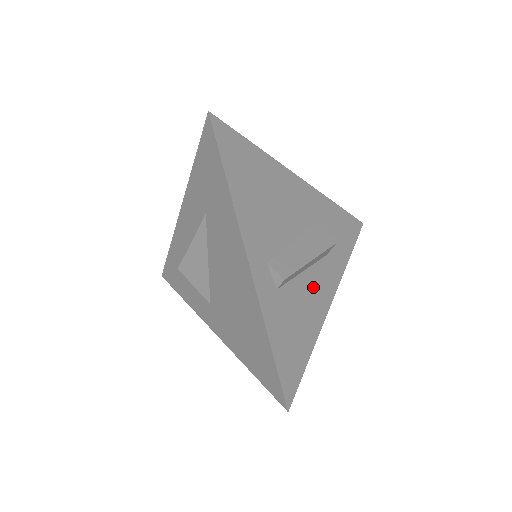
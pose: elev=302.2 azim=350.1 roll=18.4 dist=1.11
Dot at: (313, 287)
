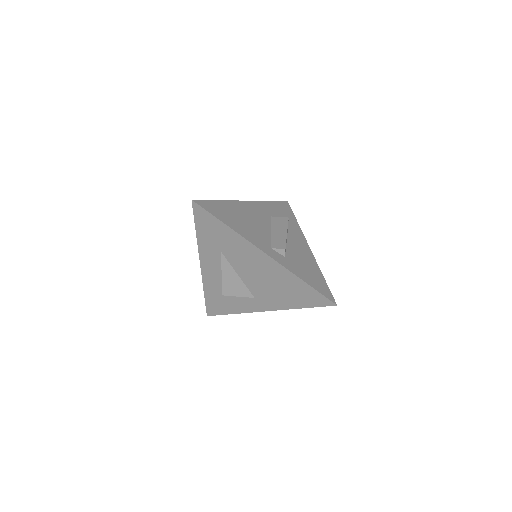
Dot at: (297, 246)
